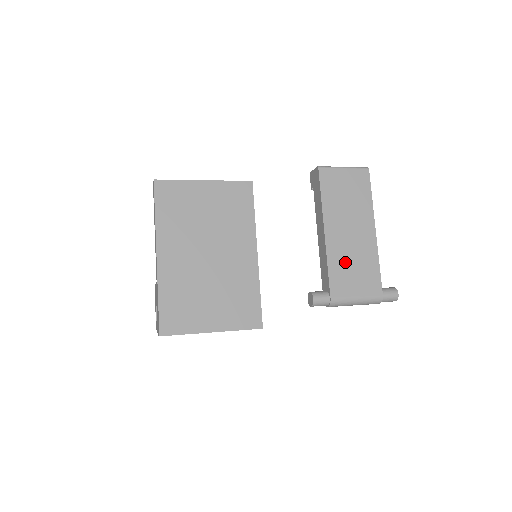
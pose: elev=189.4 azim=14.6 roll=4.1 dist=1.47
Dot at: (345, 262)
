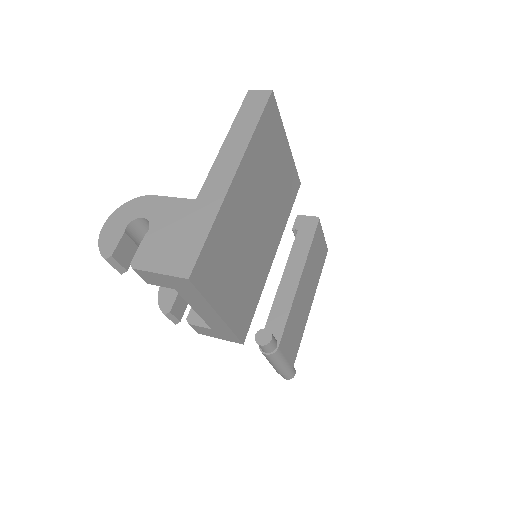
Dot at: (295, 319)
